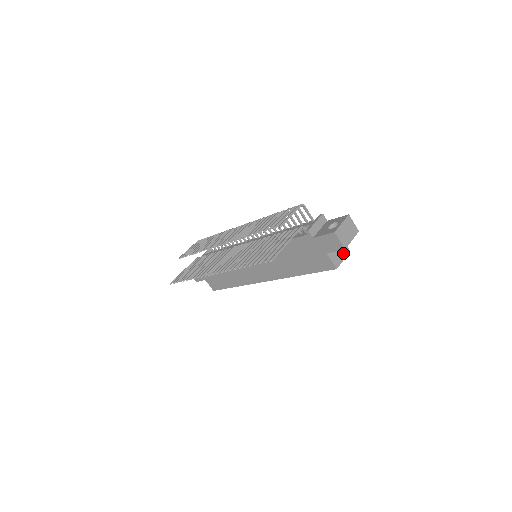
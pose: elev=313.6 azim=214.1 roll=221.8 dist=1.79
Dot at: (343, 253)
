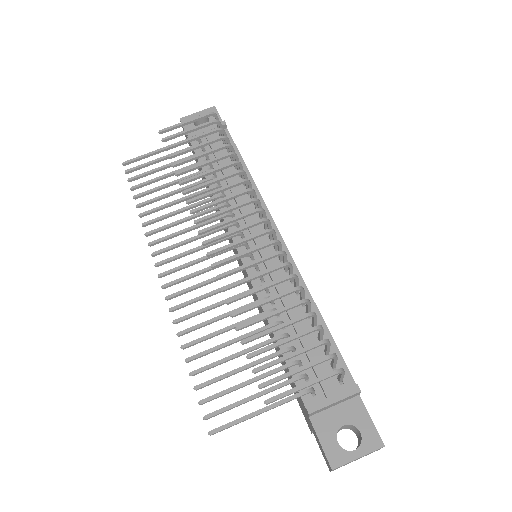
Dot at: occluded
